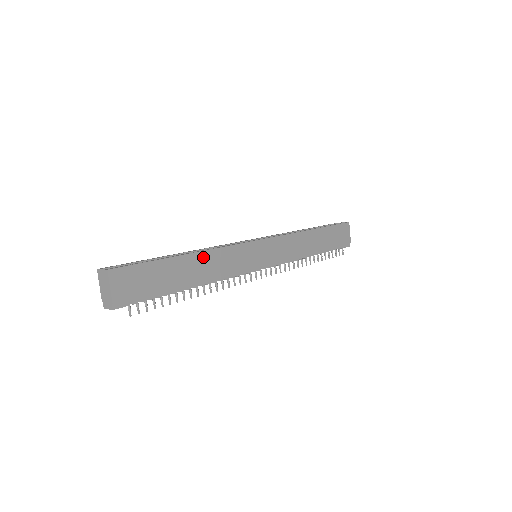
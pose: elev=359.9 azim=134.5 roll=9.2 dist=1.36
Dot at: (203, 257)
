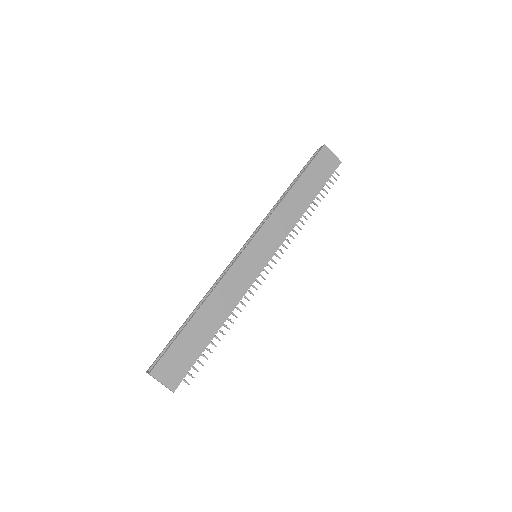
Dot at: (210, 302)
